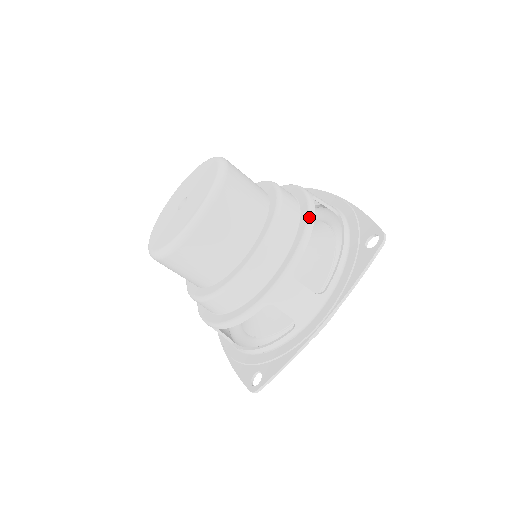
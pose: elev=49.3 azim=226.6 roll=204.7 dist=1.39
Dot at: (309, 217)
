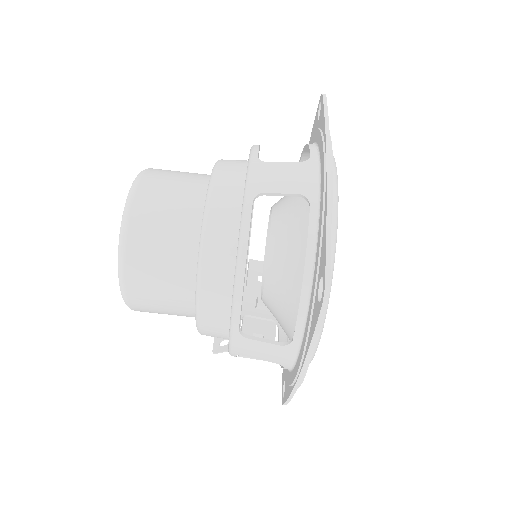
Dot at: occluded
